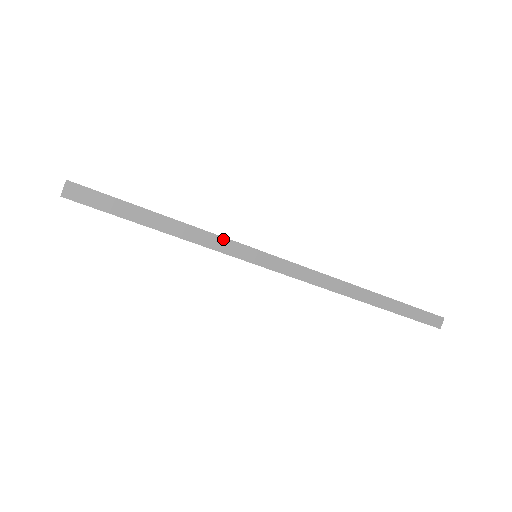
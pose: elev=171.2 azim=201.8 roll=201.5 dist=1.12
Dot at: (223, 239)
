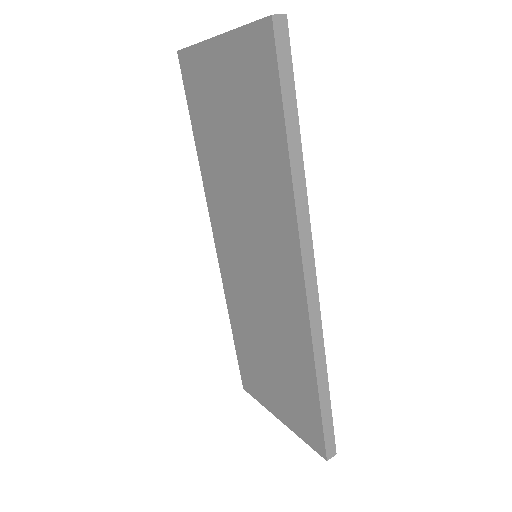
Dot at: (306, 195)
